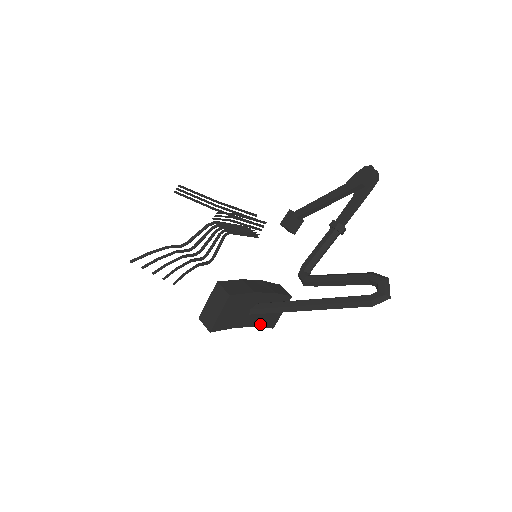
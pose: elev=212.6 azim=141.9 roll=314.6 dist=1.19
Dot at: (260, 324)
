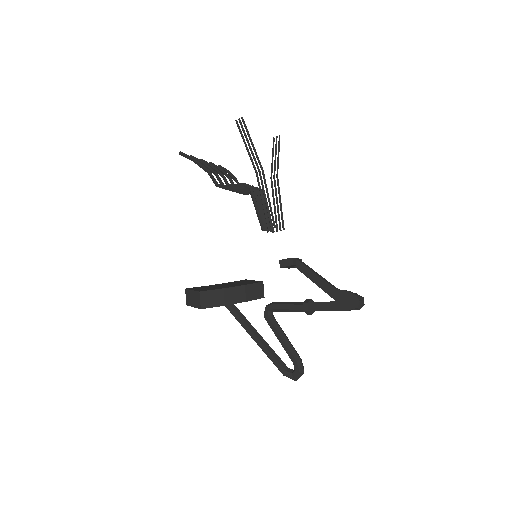
Dot at: occluded
